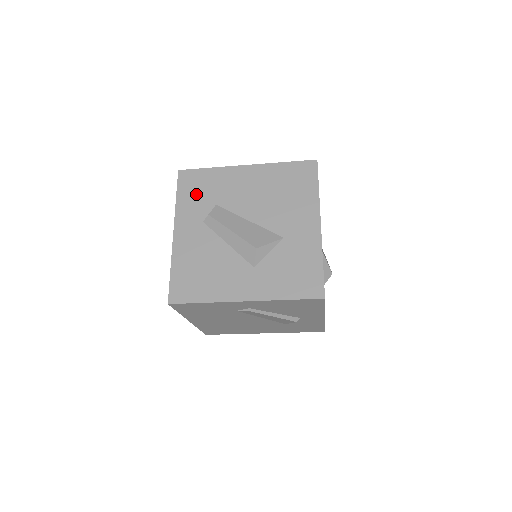
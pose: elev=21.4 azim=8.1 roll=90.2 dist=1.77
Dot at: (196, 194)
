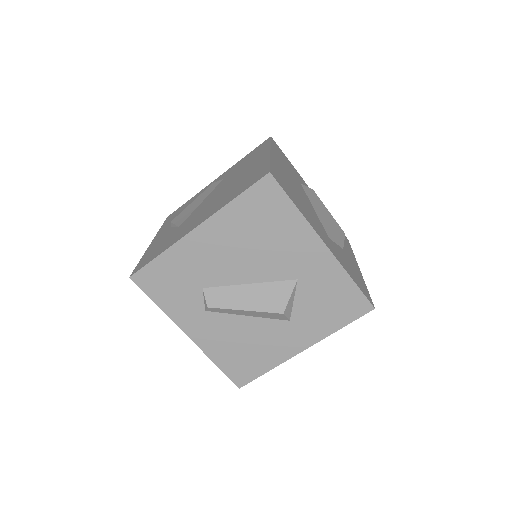
Dot at: (172, 290)
